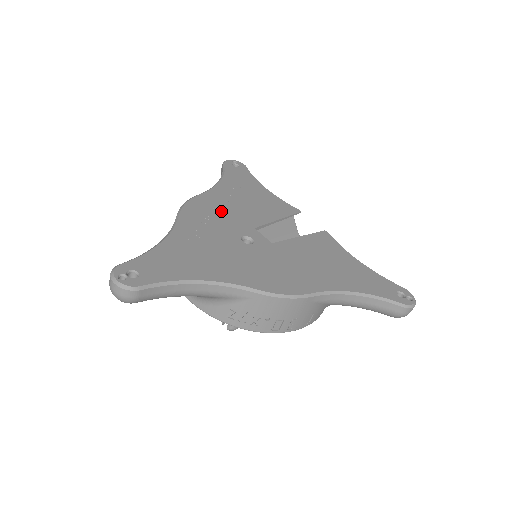
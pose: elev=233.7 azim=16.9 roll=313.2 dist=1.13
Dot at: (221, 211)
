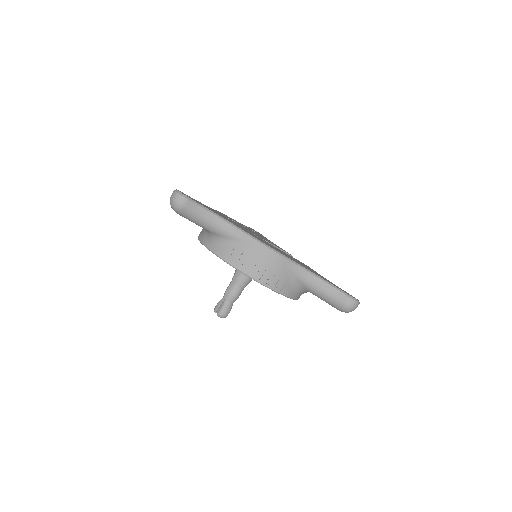
Dot at: occluded
